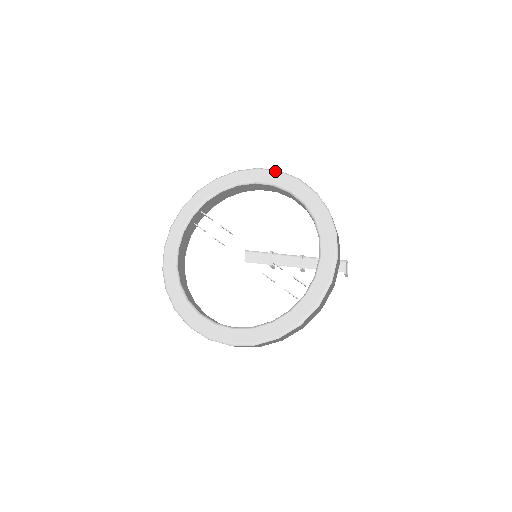
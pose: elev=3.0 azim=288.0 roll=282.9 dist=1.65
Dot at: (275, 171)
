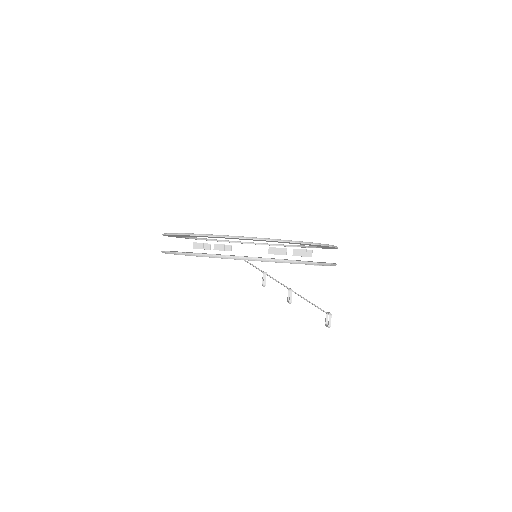
Dot at: occluded
